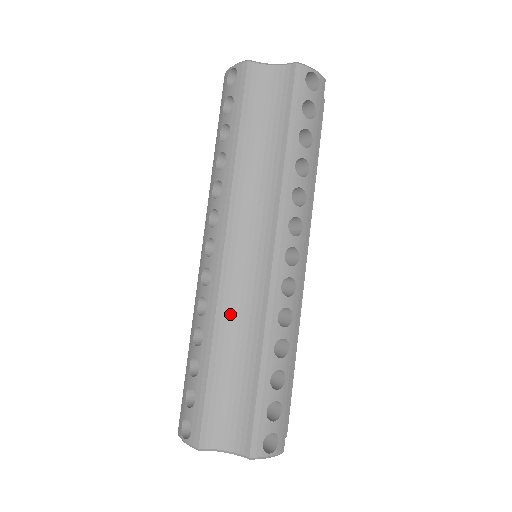
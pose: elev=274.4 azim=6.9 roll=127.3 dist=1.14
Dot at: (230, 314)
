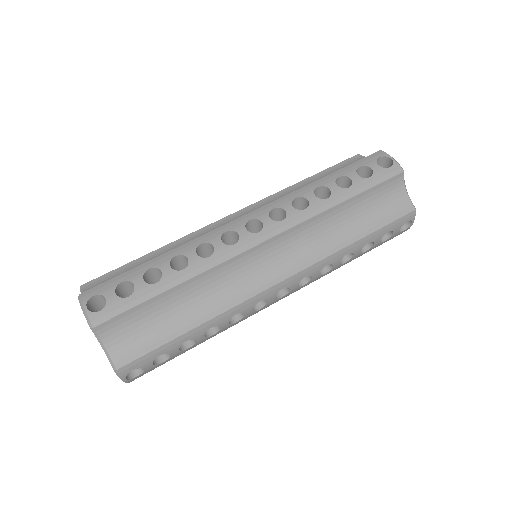
Dot at: occluded
